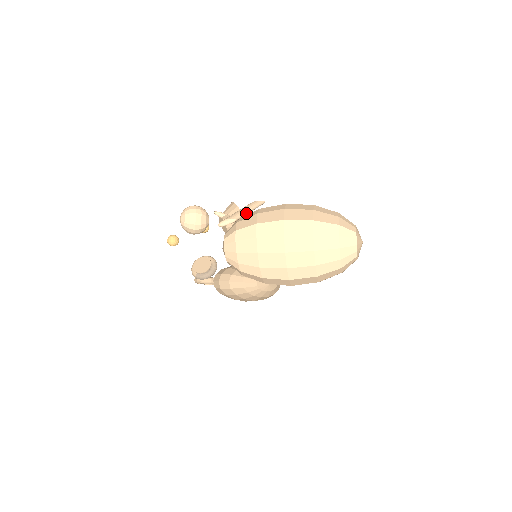
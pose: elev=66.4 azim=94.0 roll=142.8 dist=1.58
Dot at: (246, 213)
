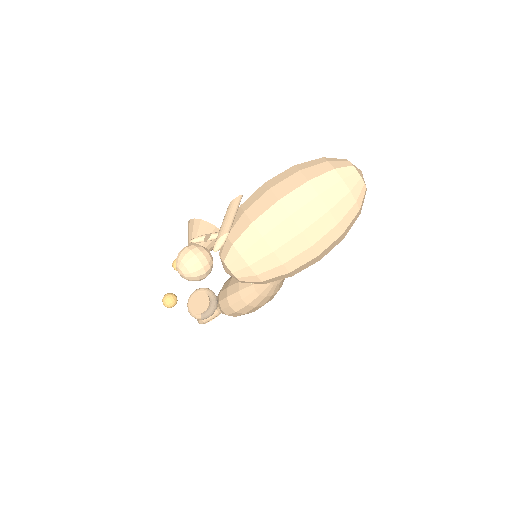
Dot at: (233, 219)
